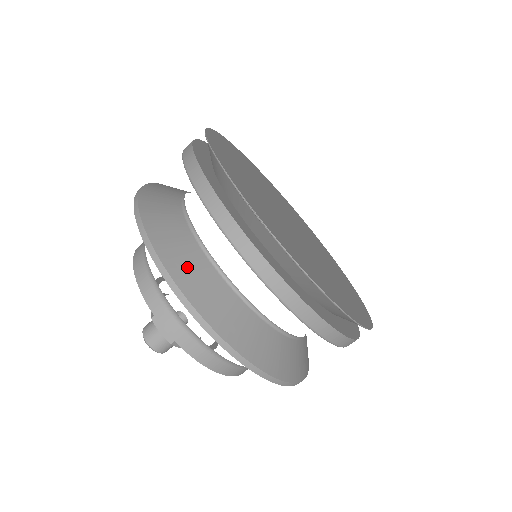
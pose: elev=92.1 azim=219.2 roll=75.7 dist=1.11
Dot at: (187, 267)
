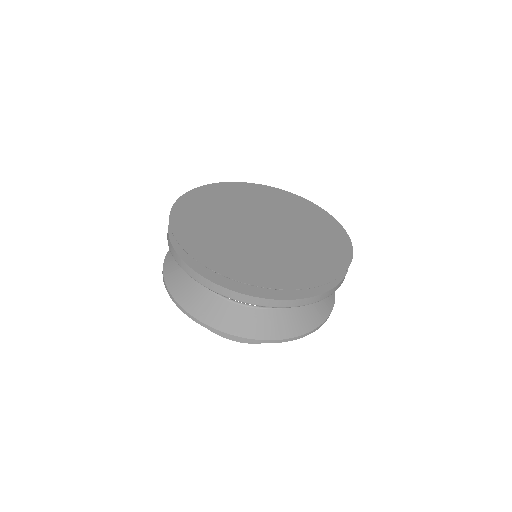
Dot at: (228, 319)
